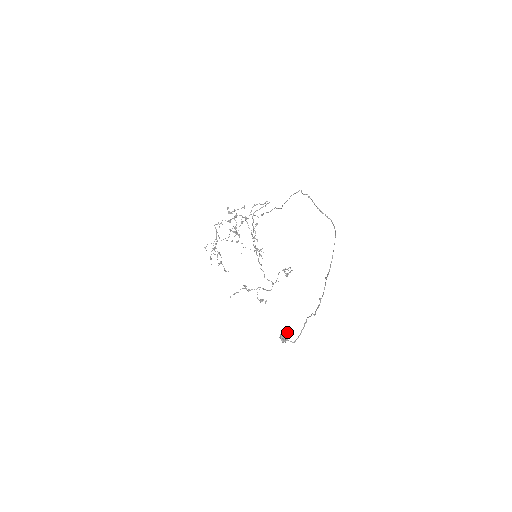
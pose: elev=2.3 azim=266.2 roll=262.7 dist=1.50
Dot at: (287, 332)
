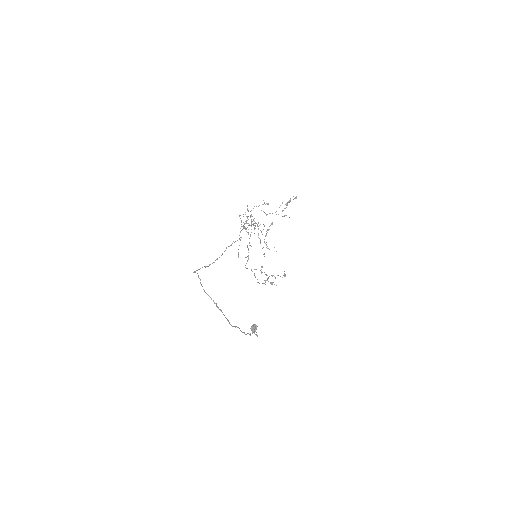
Dot at: (255, 327)
